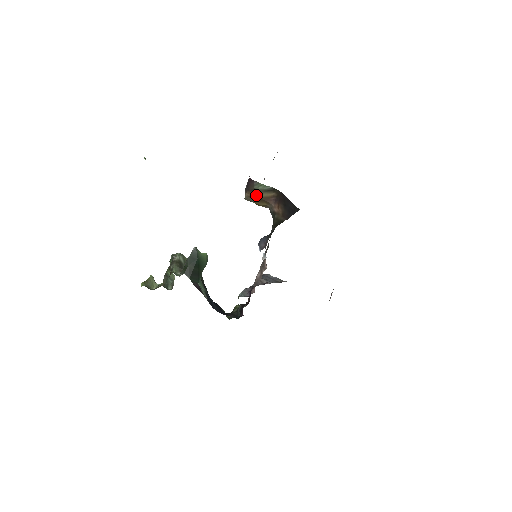
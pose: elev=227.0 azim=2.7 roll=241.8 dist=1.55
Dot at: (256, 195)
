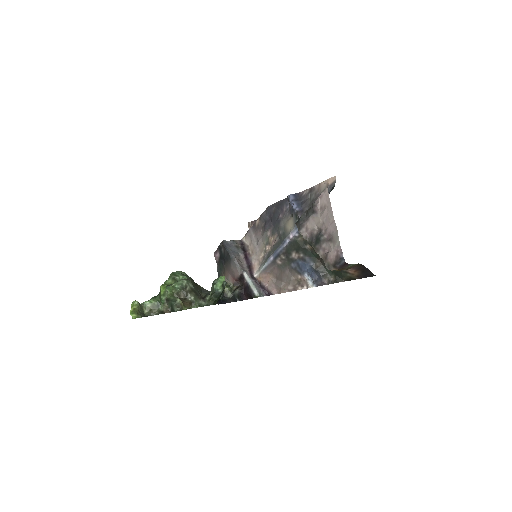
Dot at: (344, 269)
